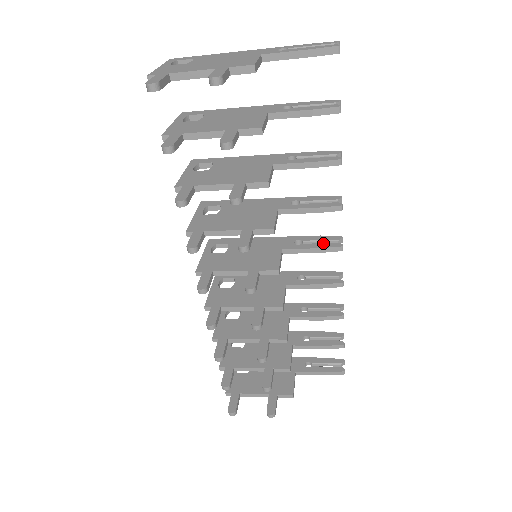
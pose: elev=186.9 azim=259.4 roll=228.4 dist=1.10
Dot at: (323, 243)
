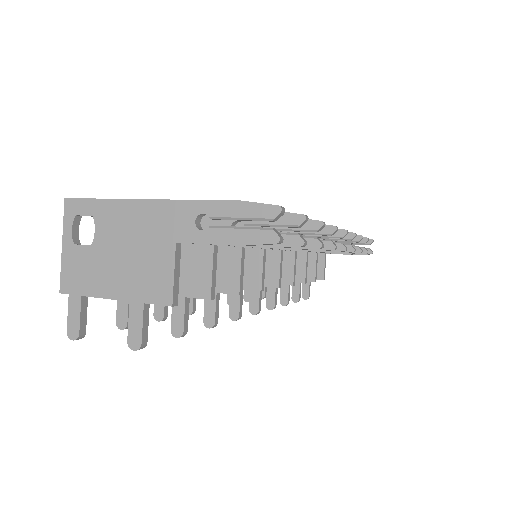
Dot at: occluded
